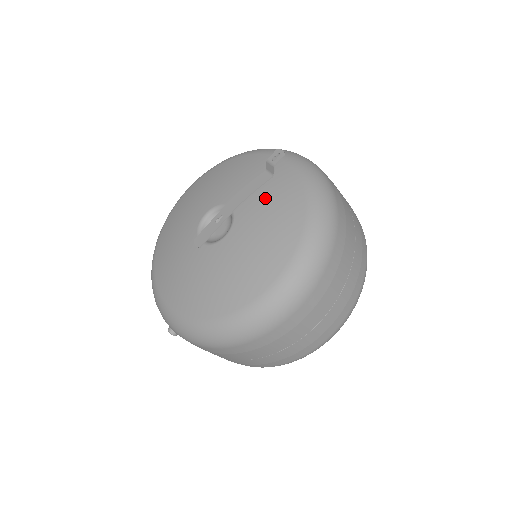
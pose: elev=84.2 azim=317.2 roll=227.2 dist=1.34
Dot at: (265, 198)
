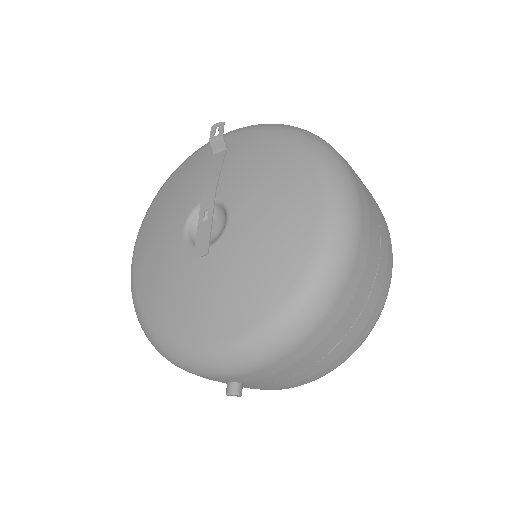
Dot at: (238, 163)
